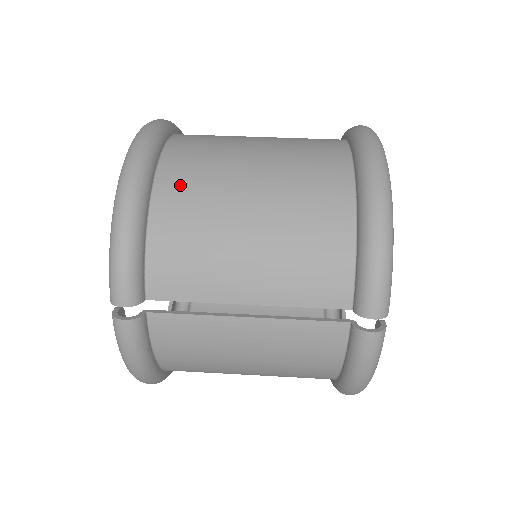
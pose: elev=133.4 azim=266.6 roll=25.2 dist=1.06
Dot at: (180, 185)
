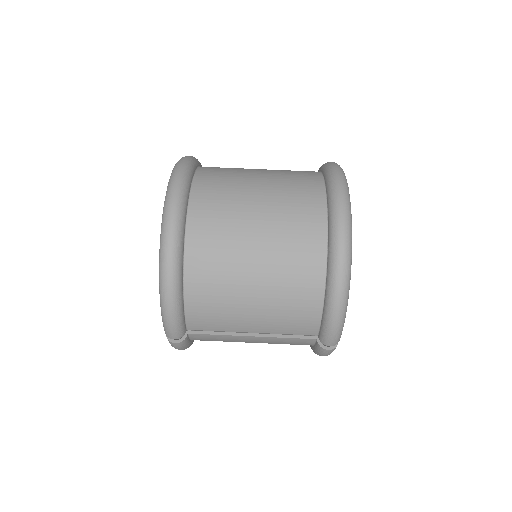
Dot at: (203, 266)
